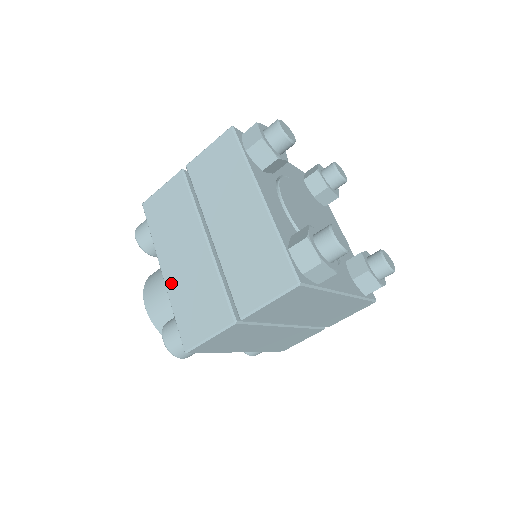
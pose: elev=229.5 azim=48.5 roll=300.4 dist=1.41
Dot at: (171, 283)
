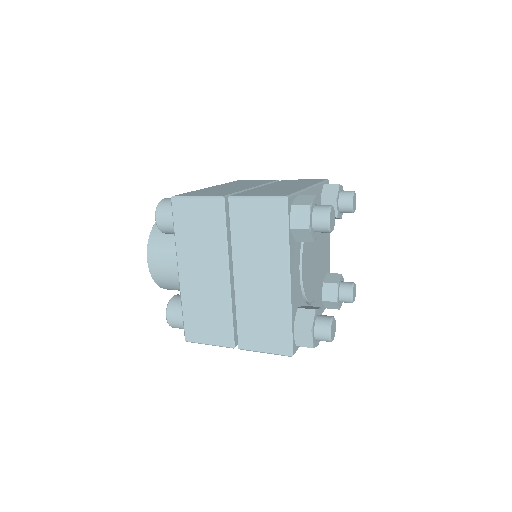
Dot at: (186, 287)
